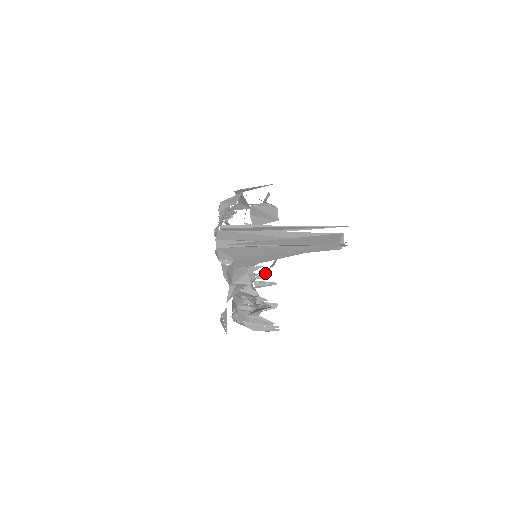
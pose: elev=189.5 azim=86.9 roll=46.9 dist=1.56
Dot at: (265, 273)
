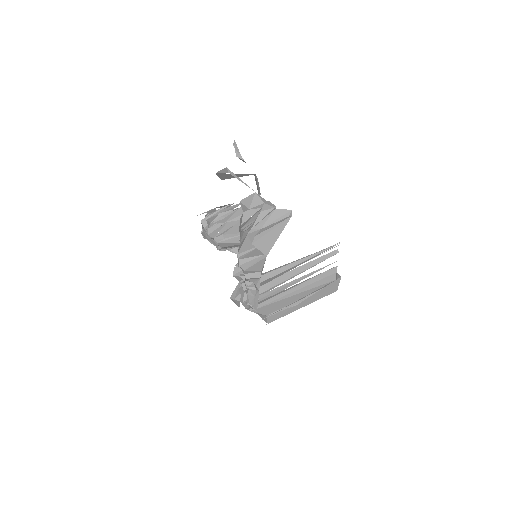
Dot at: (236, 209)
